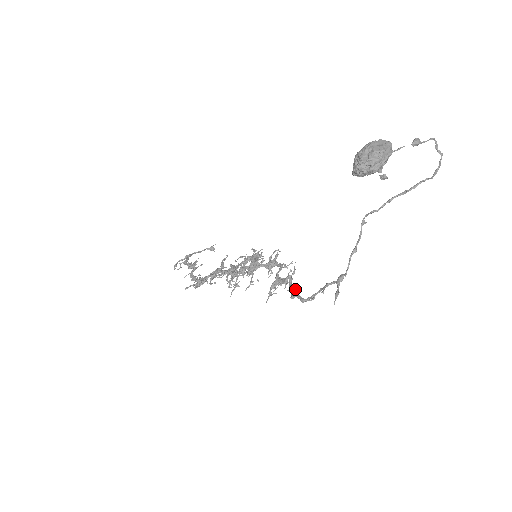
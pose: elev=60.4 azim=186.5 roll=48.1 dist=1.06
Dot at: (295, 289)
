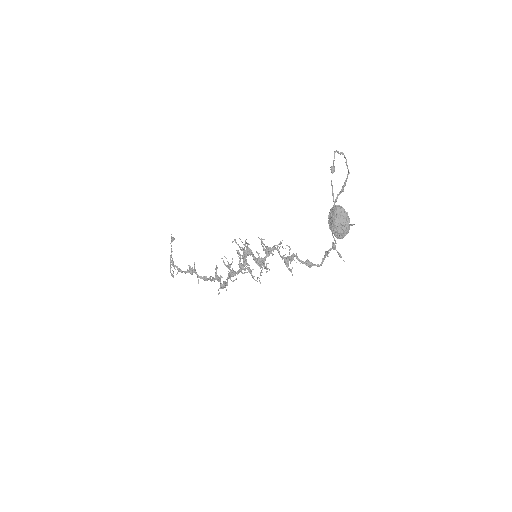
Dot at: (308, 263)
